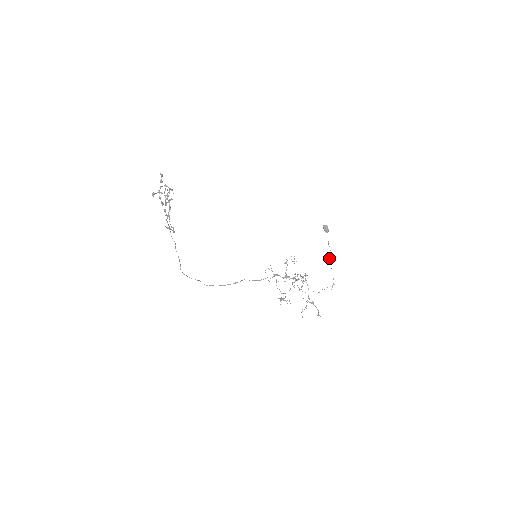
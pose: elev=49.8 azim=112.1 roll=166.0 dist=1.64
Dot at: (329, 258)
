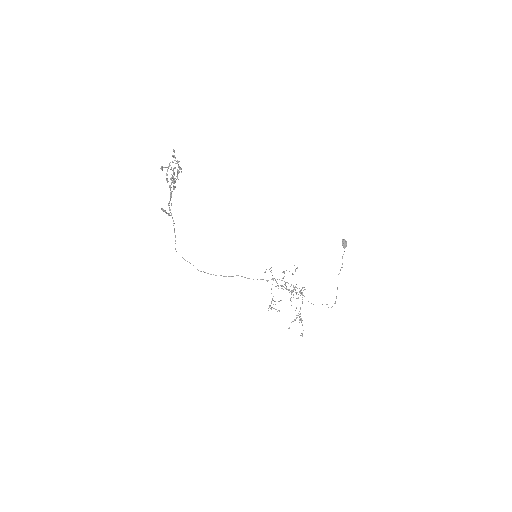
Dot at: occluded
